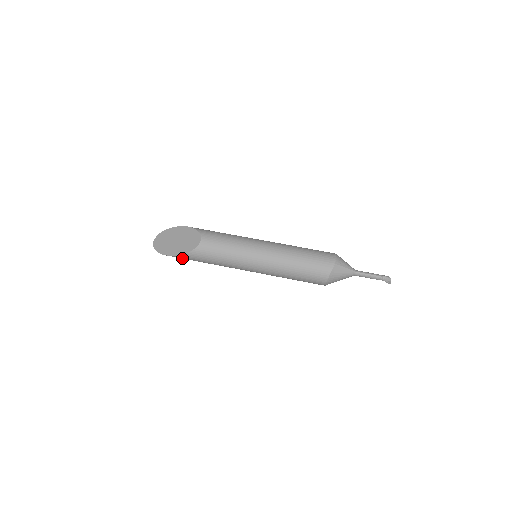
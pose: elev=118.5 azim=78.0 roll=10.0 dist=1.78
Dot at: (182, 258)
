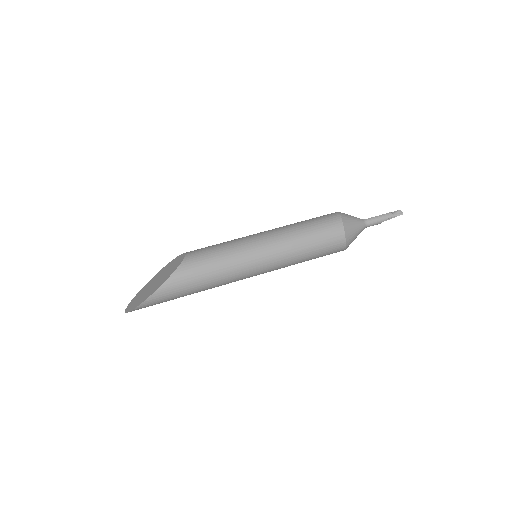
Dot at: (170, 290)
